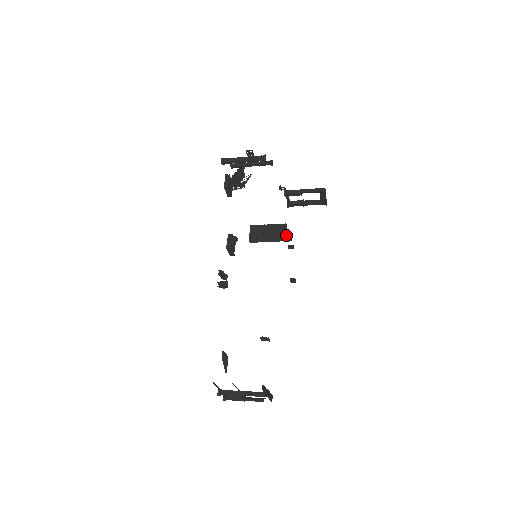
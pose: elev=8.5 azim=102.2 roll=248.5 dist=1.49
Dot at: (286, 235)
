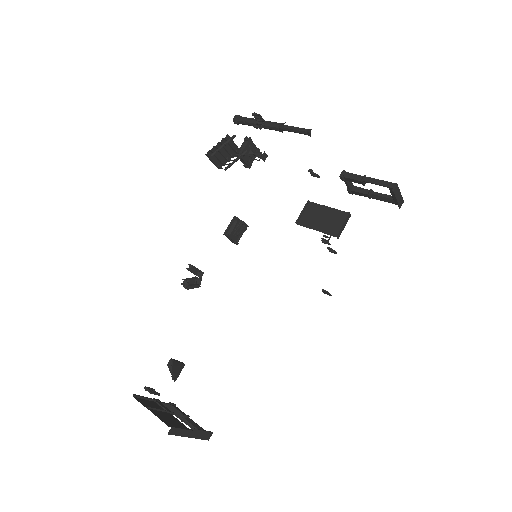
Dot at: occluded
